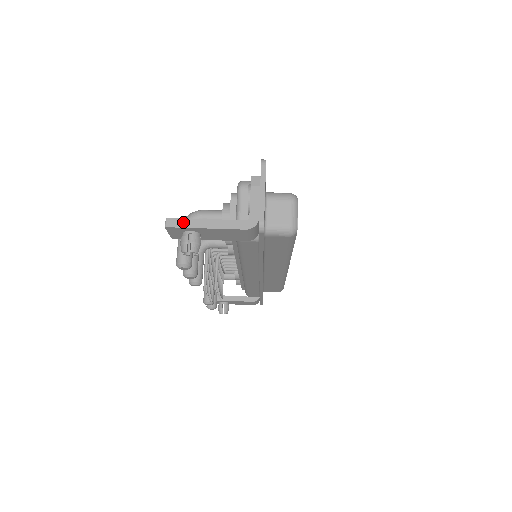
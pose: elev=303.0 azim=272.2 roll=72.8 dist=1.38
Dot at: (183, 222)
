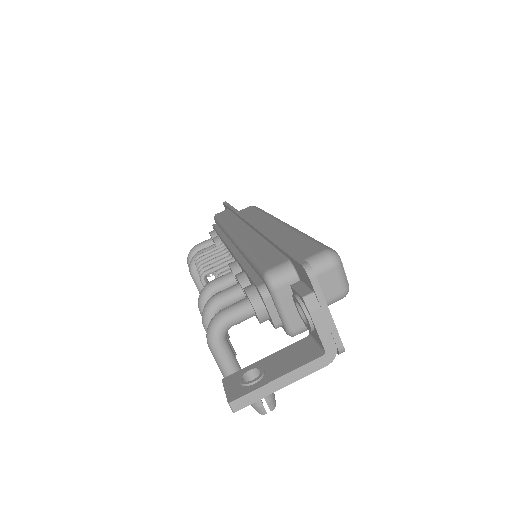
Dot at: (251, 397)
